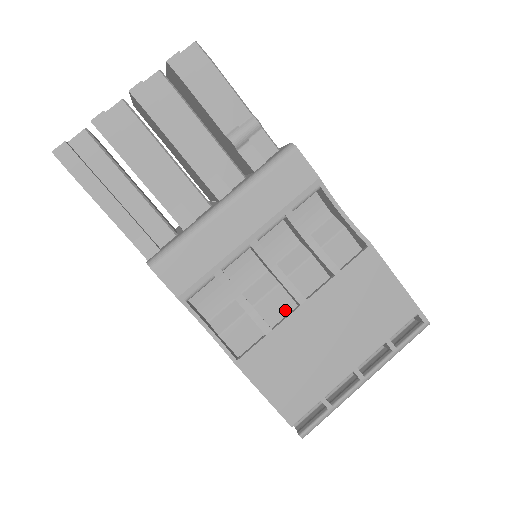
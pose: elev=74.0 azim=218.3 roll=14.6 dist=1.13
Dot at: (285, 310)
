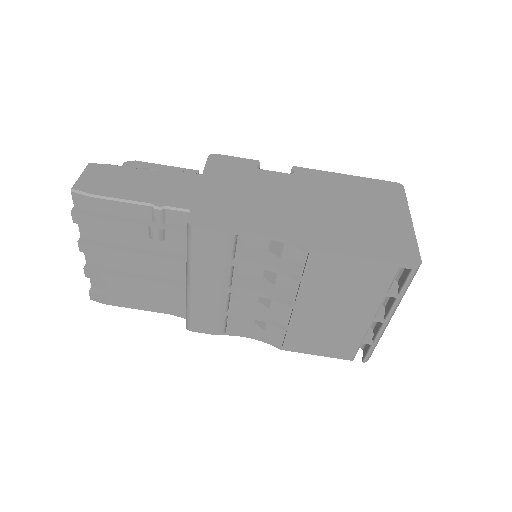
Dot at: occluded
